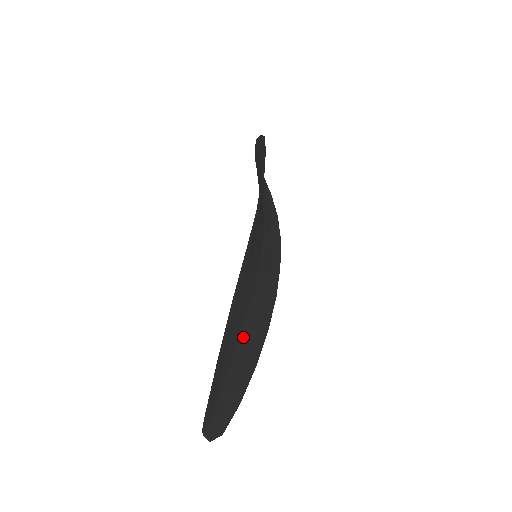
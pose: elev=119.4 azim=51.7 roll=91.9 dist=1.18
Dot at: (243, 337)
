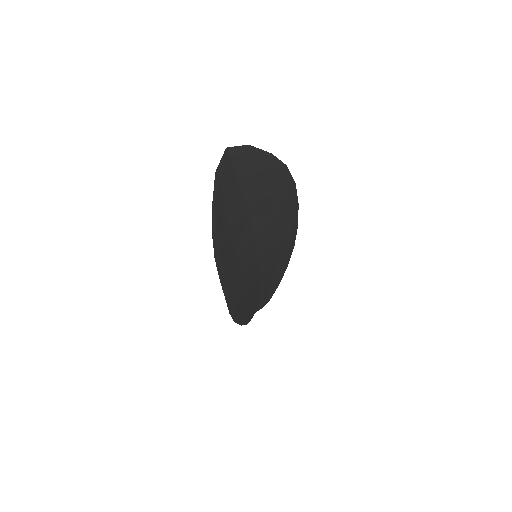
Dot at: (263, 286)
